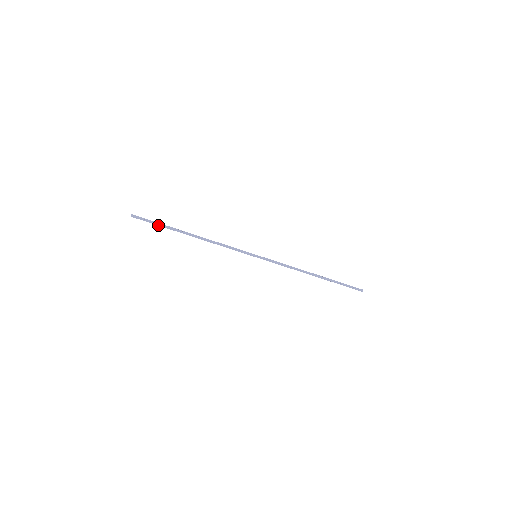
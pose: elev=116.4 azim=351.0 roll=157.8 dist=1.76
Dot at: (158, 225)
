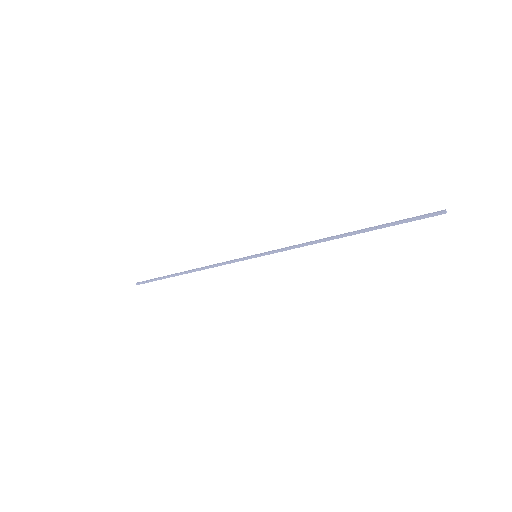
Dot at: occluded
